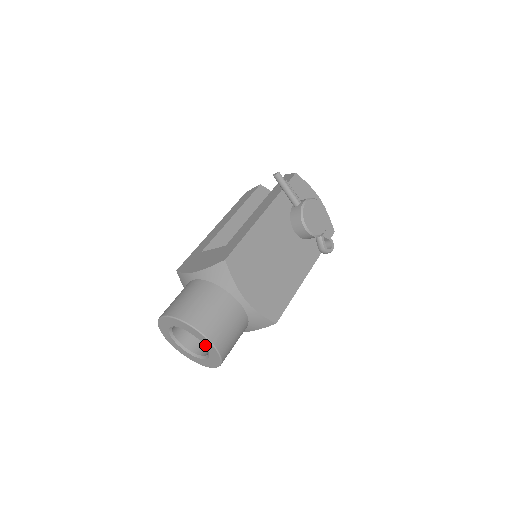
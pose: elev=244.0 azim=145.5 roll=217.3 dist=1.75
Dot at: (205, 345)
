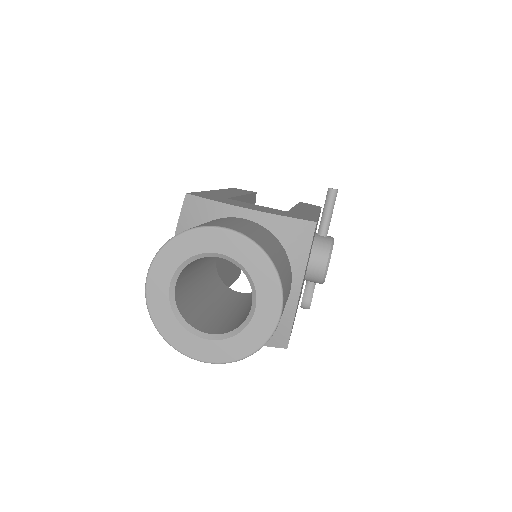
Dot at: (257, 313)
